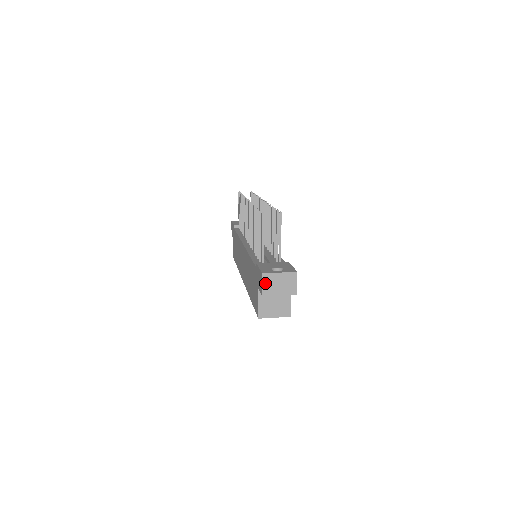
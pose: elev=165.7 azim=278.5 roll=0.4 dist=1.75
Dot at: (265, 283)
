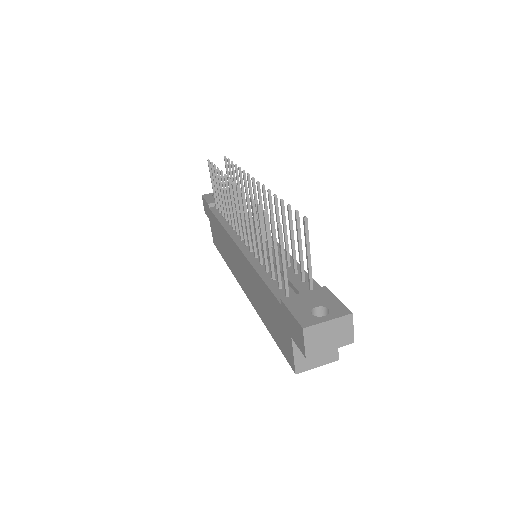
Dot at: (308, 340)
